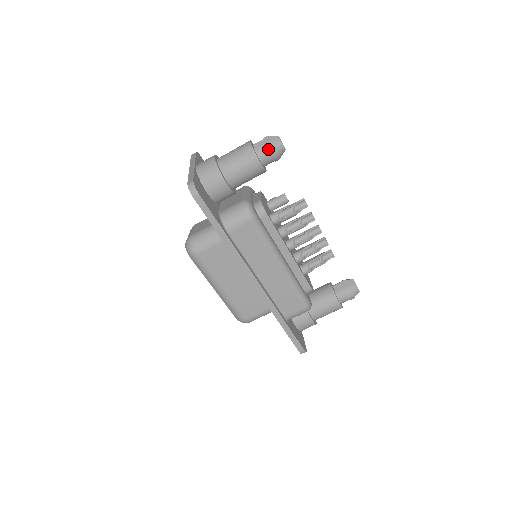
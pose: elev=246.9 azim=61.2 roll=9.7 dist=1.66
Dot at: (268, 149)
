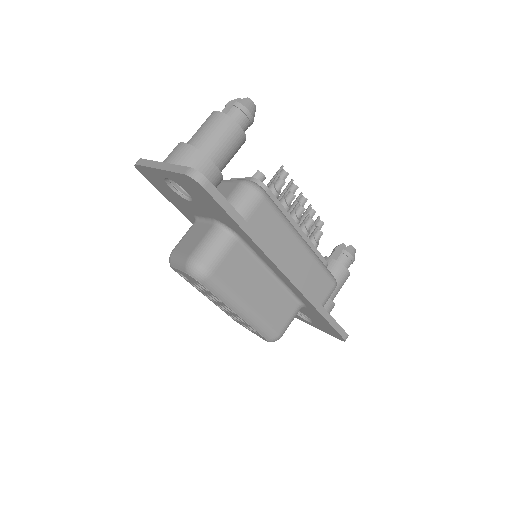
Dot at: (243, 111)
